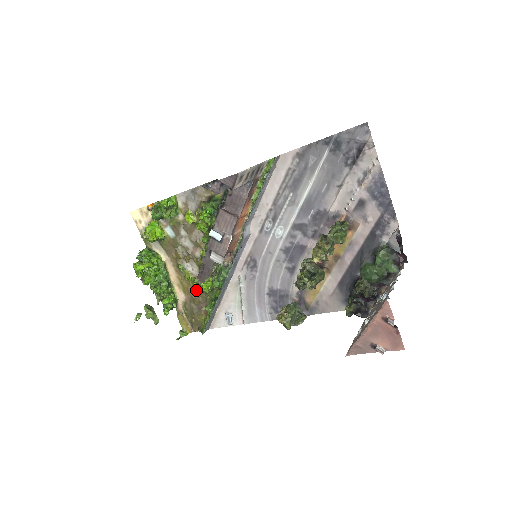
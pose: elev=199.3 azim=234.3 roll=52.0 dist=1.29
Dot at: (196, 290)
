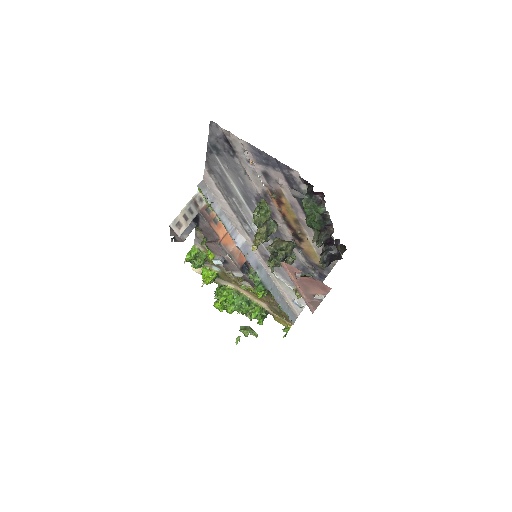
Dot at: (264, 296)
